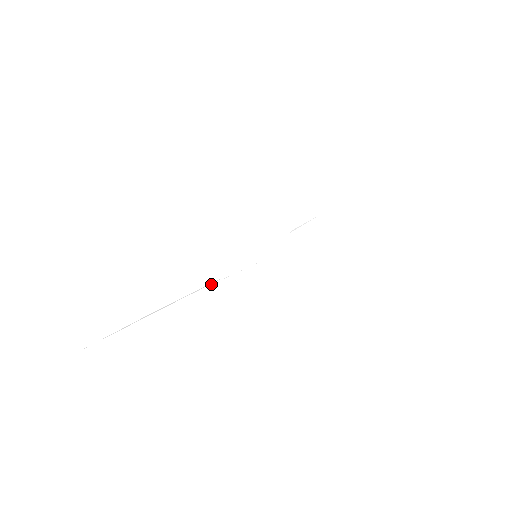
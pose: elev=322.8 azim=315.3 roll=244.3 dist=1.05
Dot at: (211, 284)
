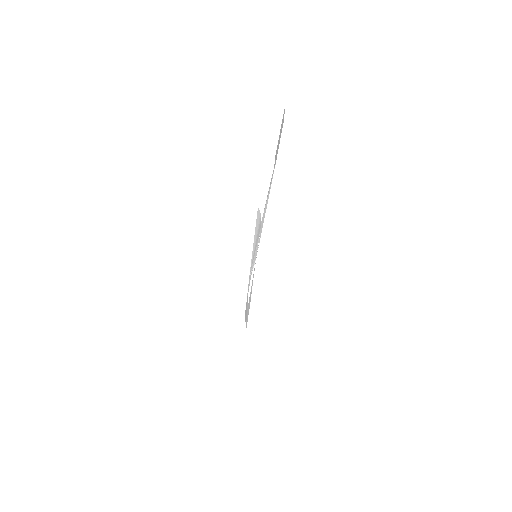
Dot at: occluded
